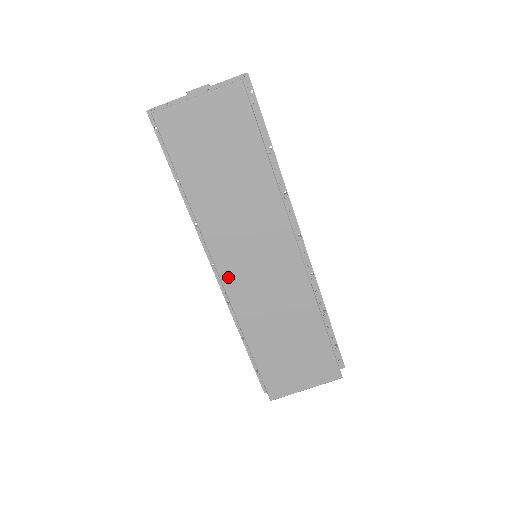
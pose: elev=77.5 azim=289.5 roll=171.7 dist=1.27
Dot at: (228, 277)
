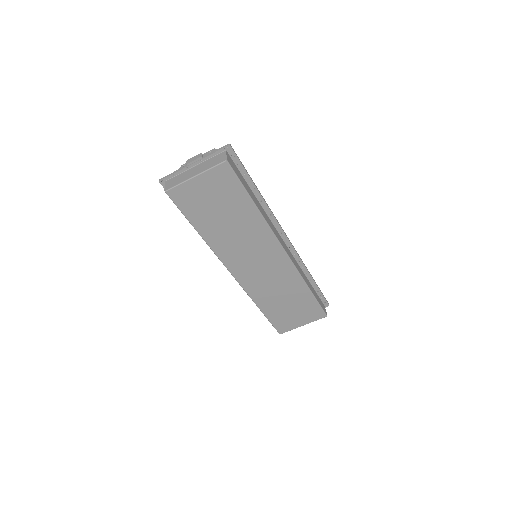
Dot at: (238, 275)
